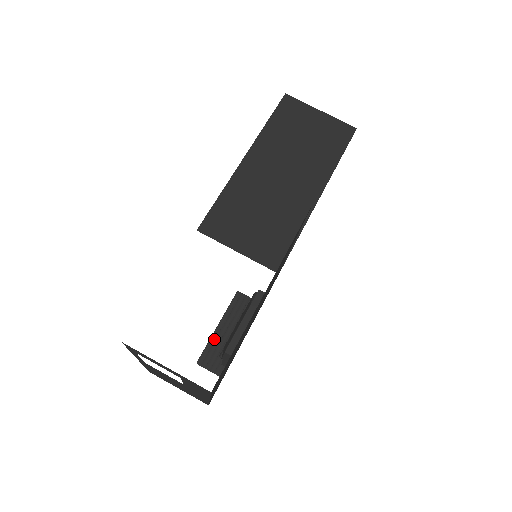
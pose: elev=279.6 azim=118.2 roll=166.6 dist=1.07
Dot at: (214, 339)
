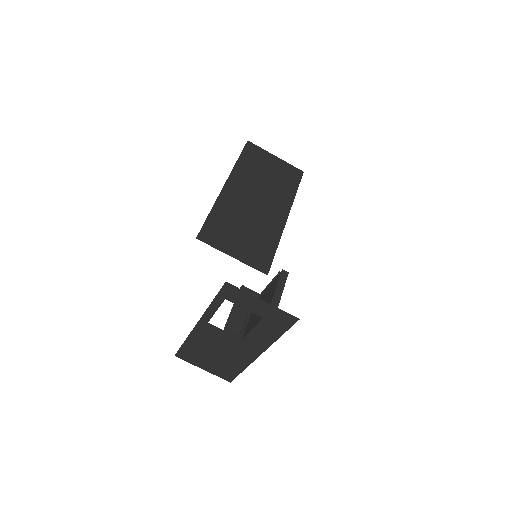
Dot at: (230, 324)
